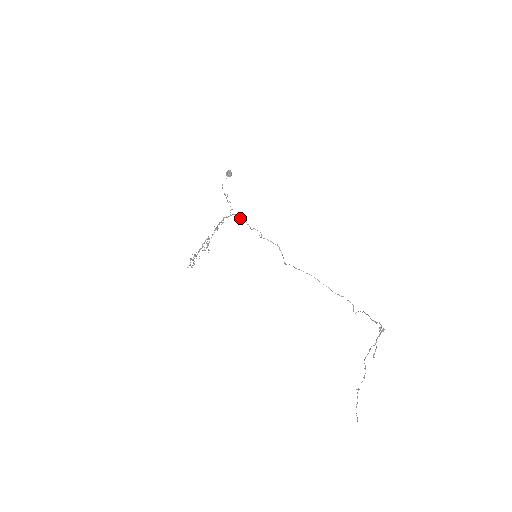
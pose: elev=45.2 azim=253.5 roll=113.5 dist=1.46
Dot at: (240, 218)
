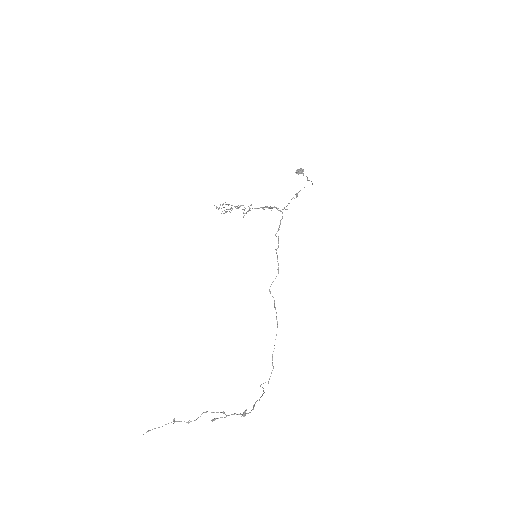
Dot at: (281, 219)
